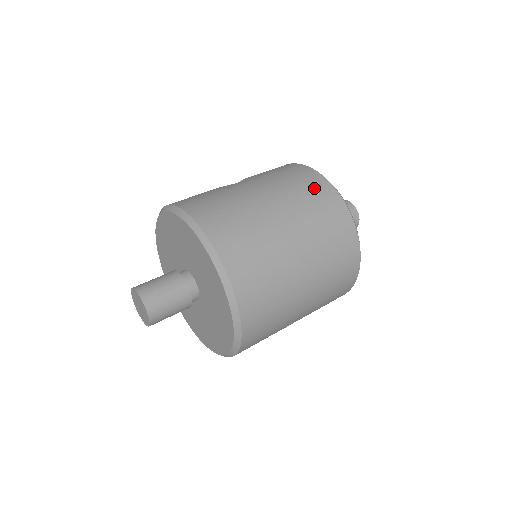
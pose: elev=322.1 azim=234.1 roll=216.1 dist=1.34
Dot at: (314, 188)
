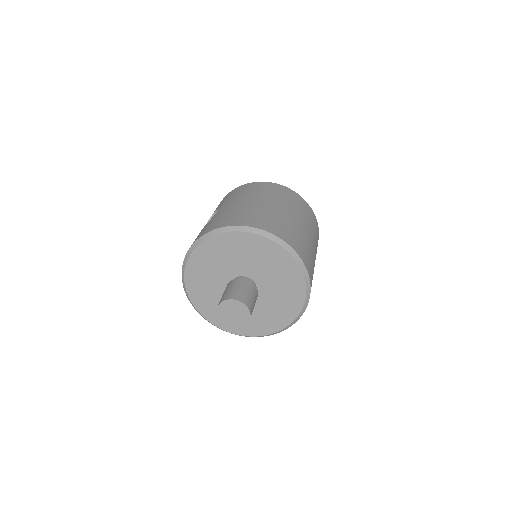
Dot at: (264, 187)
